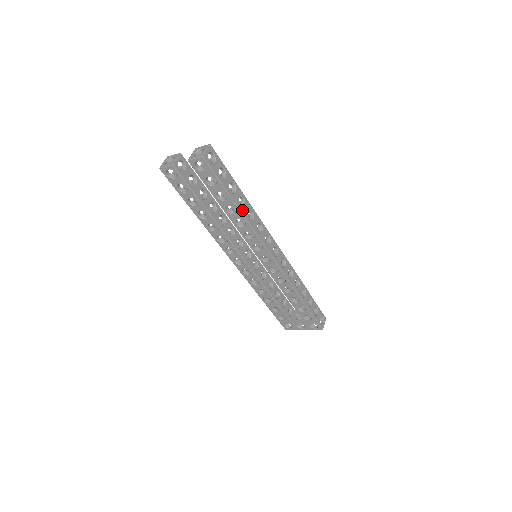
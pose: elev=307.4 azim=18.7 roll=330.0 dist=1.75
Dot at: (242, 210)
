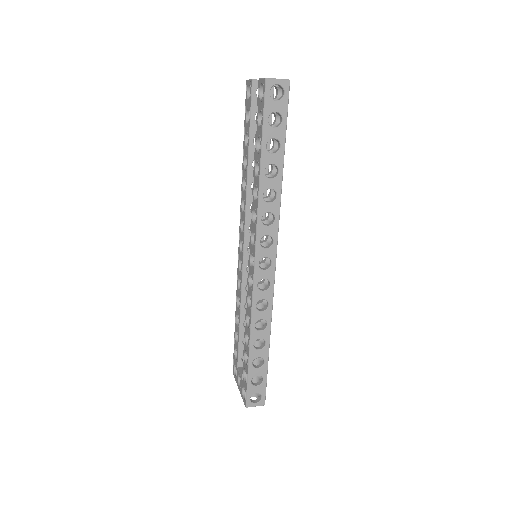
Dot at: (263, 178)
